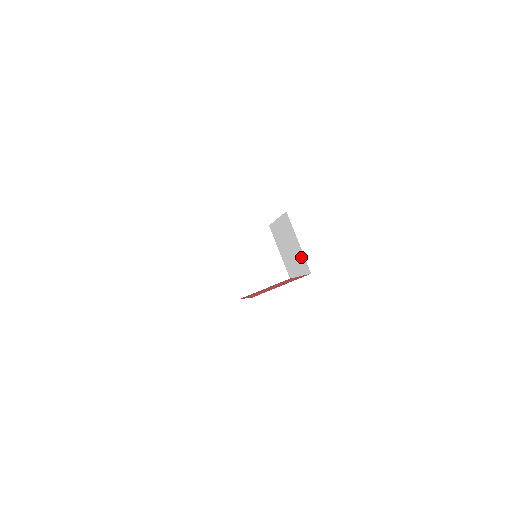
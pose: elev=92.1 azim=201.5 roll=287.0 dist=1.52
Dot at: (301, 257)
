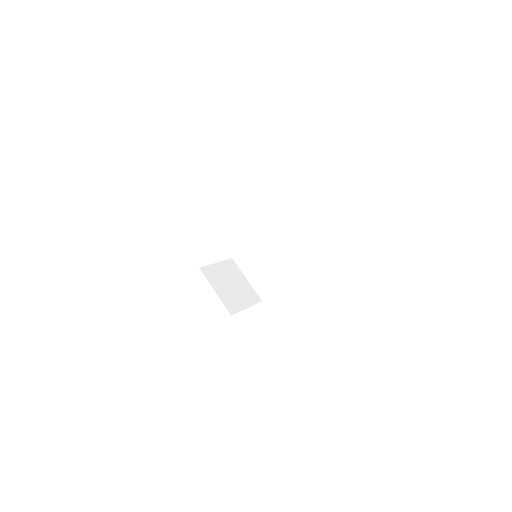
Dot at: (290, 257)
